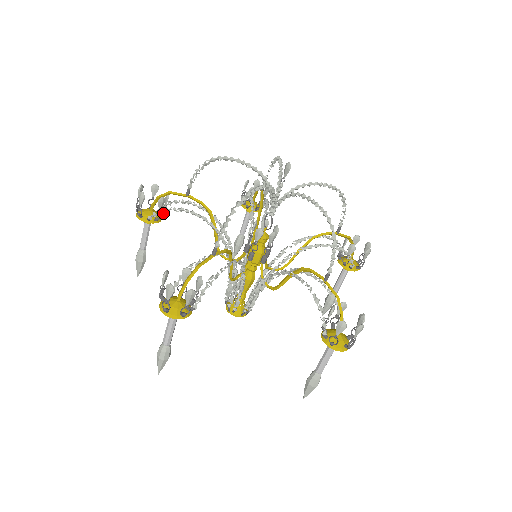
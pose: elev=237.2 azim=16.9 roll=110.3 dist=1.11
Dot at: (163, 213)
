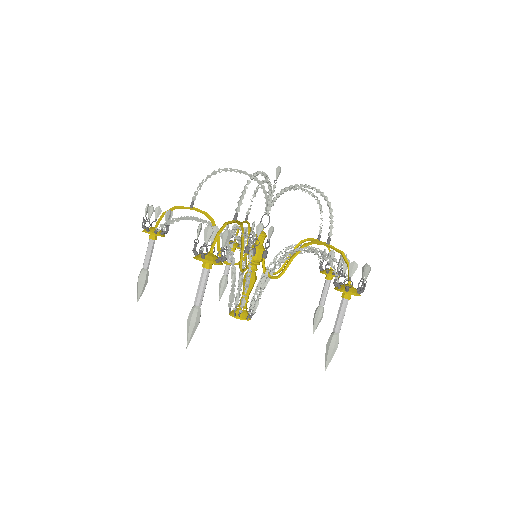
Dot at: occluded
